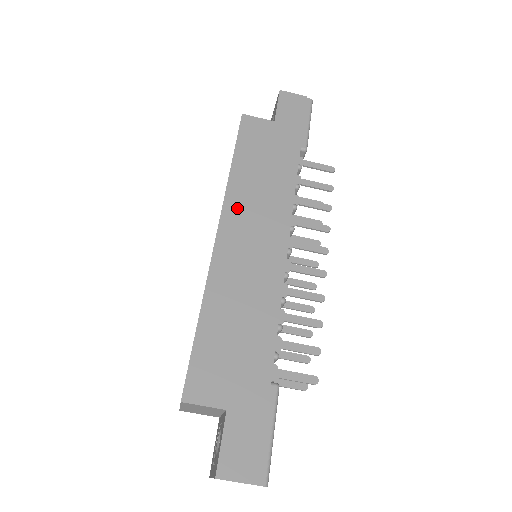
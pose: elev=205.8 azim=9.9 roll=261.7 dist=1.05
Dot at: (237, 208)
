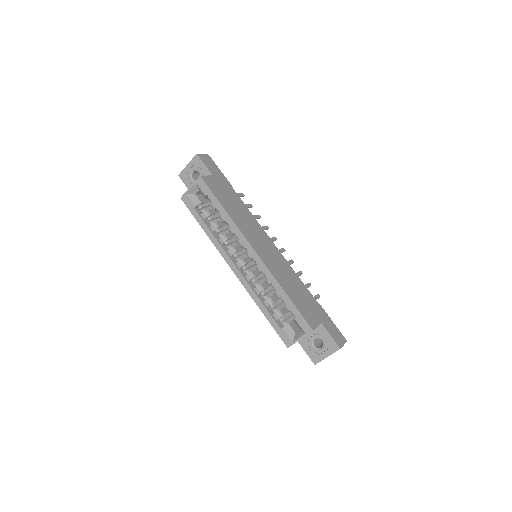
Dot at: (247, 233)
